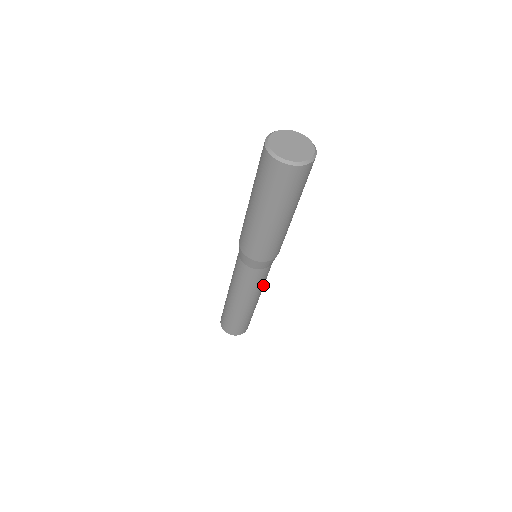
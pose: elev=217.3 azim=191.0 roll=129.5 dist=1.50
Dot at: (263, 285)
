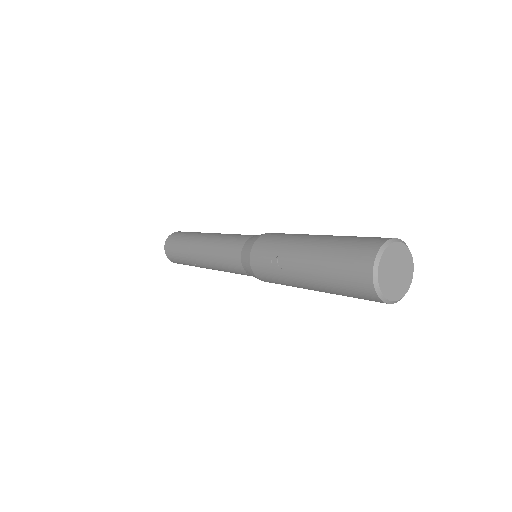
Dot at: occluded
